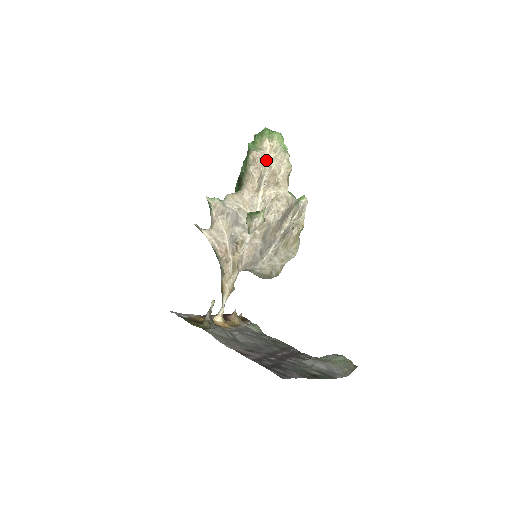
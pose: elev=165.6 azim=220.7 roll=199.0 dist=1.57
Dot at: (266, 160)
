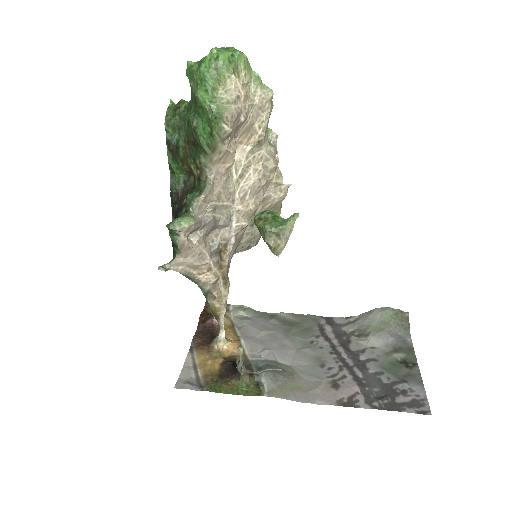
Dot at: (242, 117)
